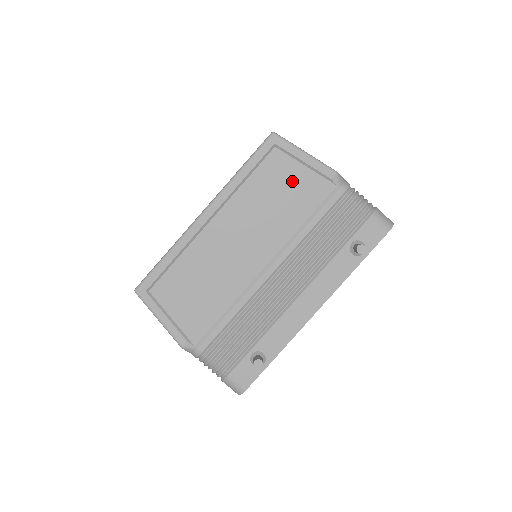
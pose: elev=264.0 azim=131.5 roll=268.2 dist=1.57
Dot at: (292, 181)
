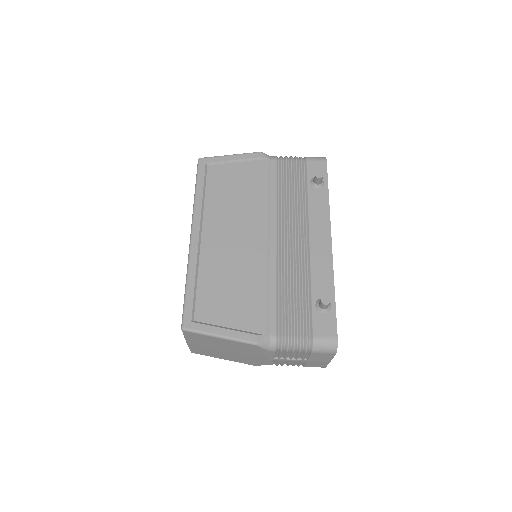
Dot at: (237, 176)
